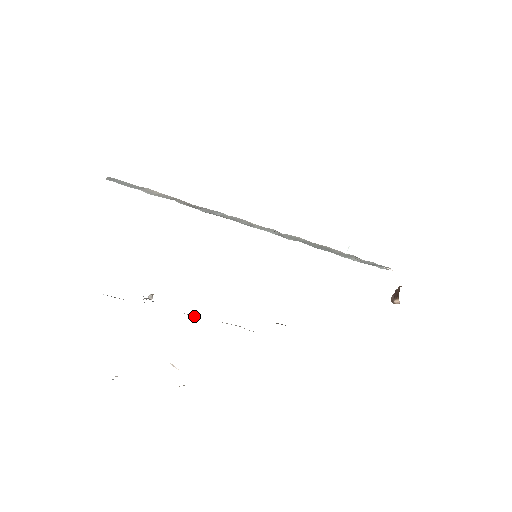
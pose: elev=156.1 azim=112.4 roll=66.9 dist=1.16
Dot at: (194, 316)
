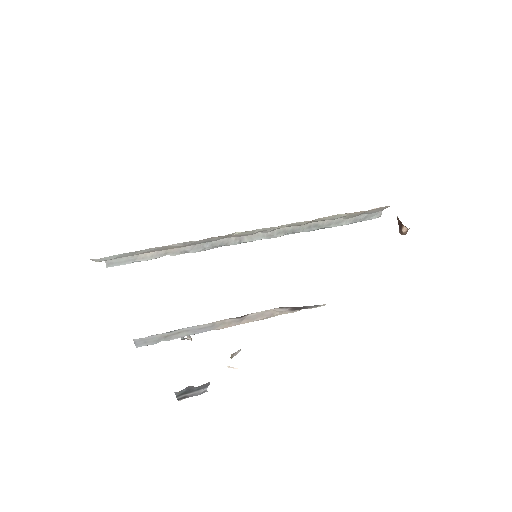
Dot at: (228, 321)
